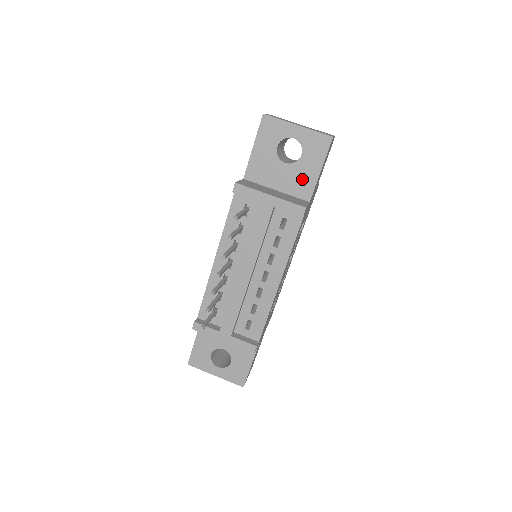
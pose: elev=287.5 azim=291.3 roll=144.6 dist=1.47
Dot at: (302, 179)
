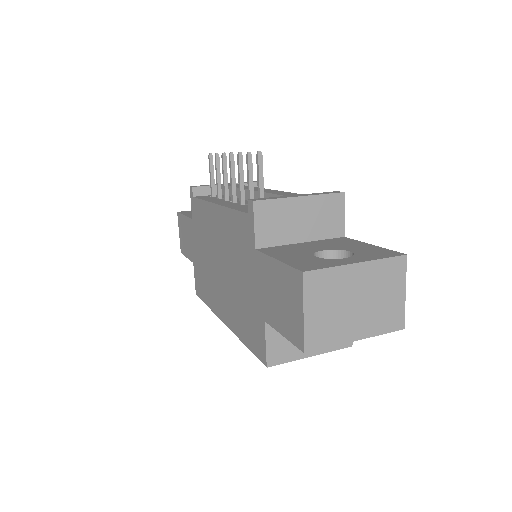
Dot at: occluded
